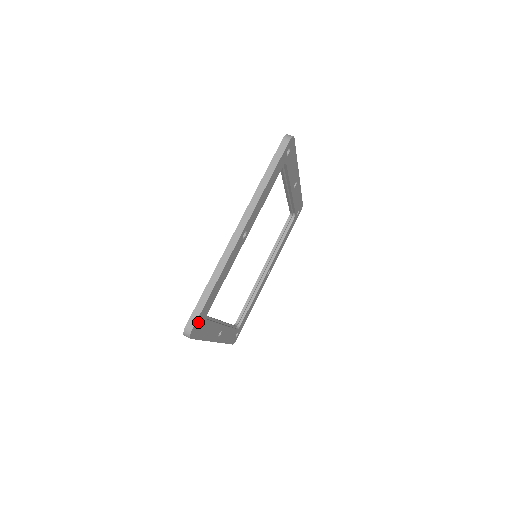
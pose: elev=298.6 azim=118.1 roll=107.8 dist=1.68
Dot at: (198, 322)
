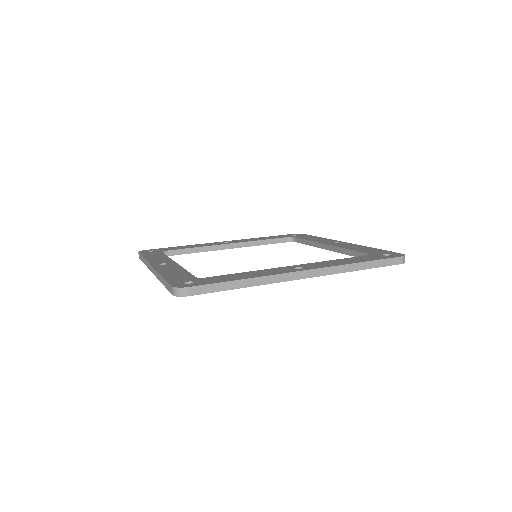
Dot at: occluded
